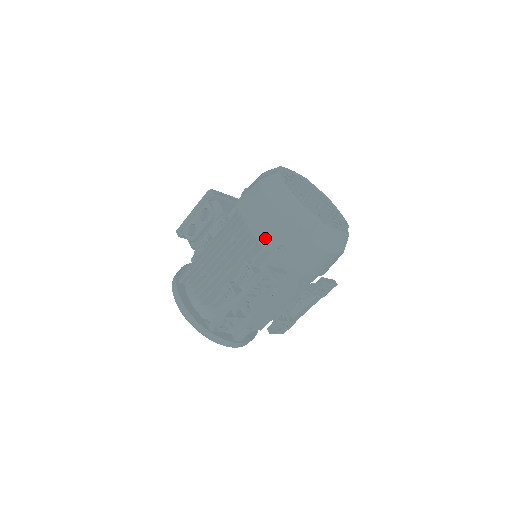
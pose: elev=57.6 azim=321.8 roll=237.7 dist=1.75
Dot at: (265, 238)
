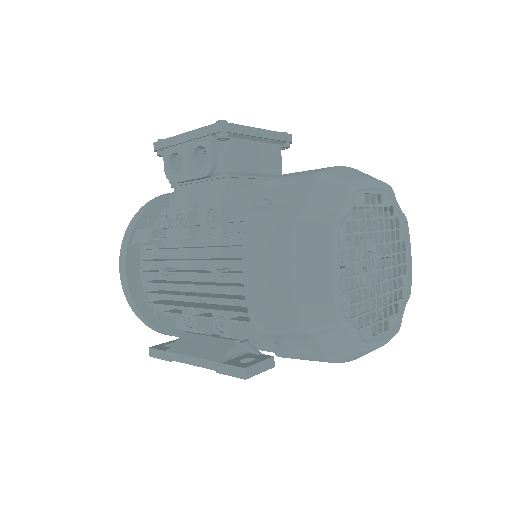
Dot at: (261, 324)
